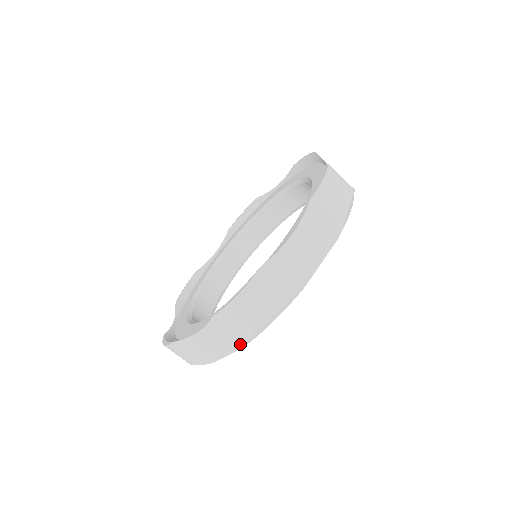
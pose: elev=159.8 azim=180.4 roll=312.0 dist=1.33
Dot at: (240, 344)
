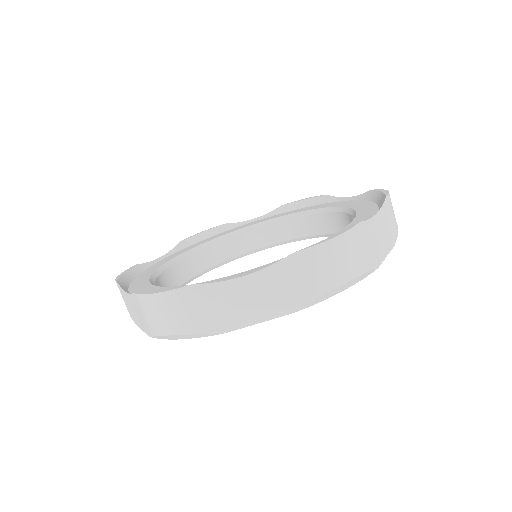
Dot at: (148, 332)
